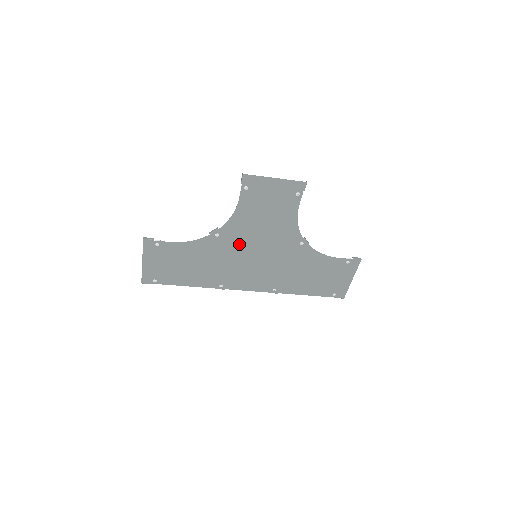
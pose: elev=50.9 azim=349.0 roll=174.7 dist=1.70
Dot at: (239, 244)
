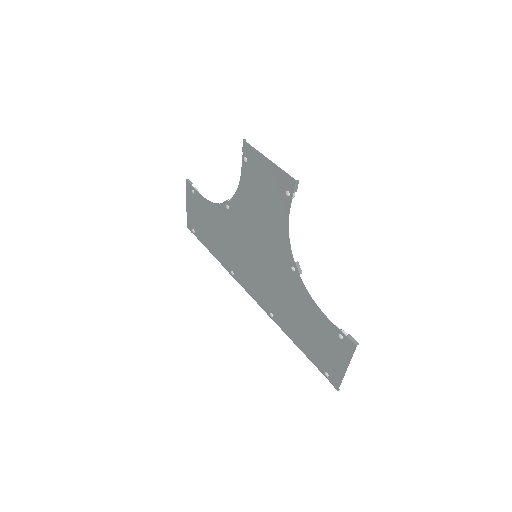
Dot at: (243, 230)
